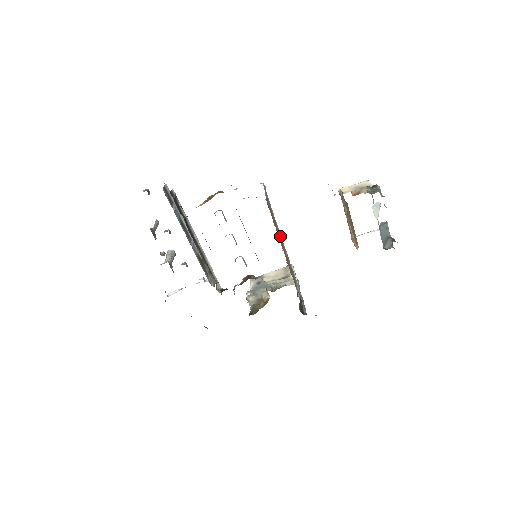
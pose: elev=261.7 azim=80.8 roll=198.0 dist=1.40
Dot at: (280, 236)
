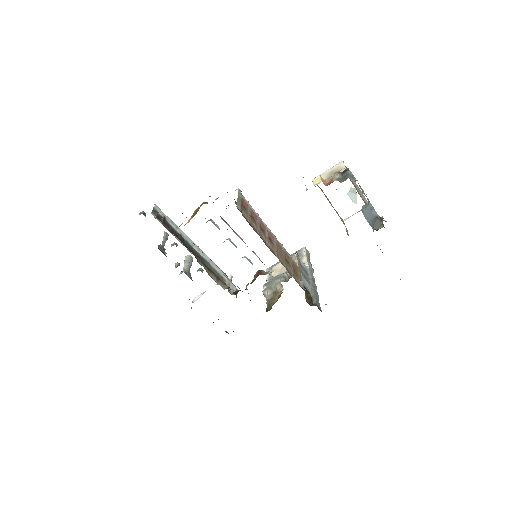
Dot at: (271, 235)
